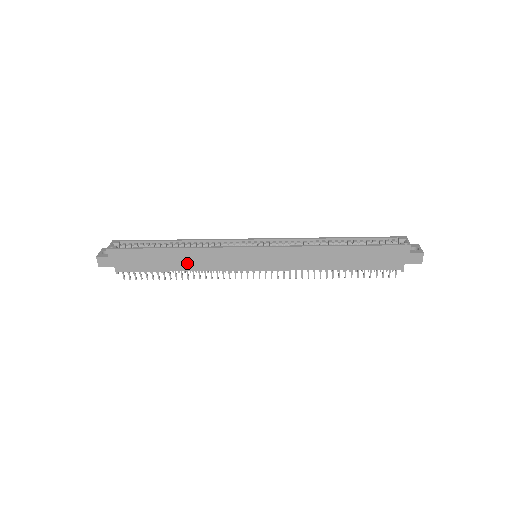
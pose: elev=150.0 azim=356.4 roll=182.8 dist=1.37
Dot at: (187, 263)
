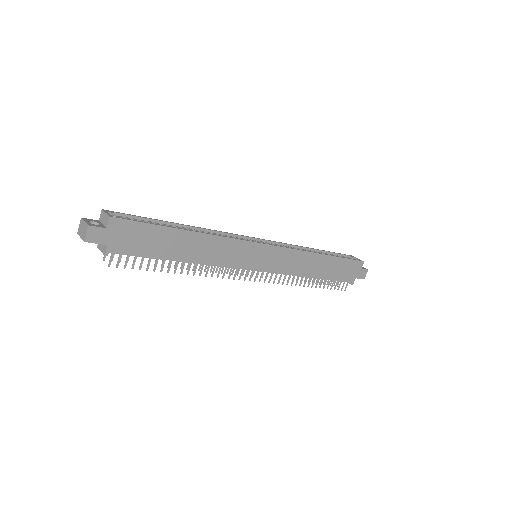
Dot at: (198, 253)
